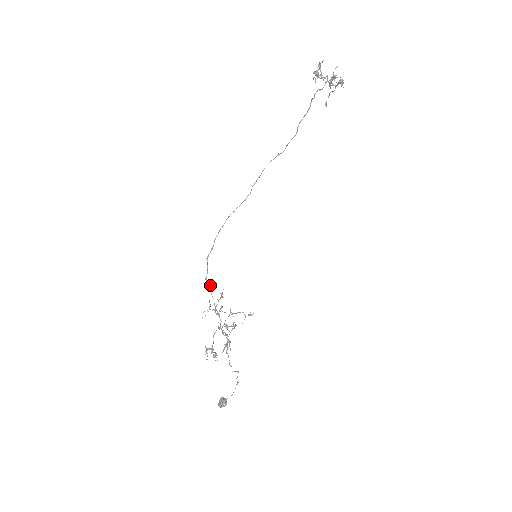
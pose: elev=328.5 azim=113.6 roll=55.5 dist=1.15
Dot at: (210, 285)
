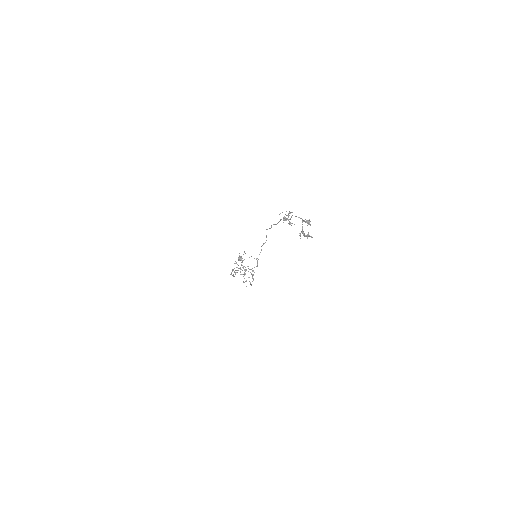
Dot at: occluded
